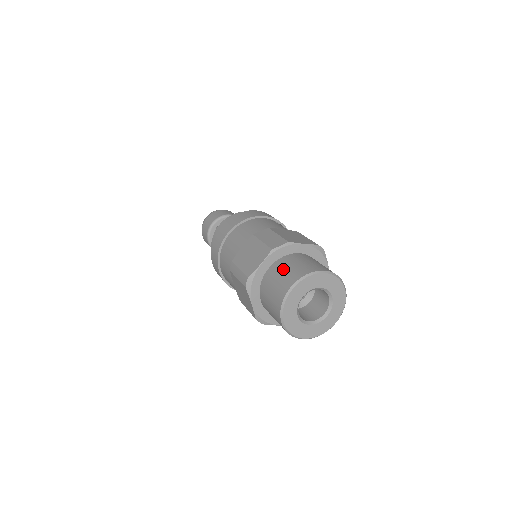
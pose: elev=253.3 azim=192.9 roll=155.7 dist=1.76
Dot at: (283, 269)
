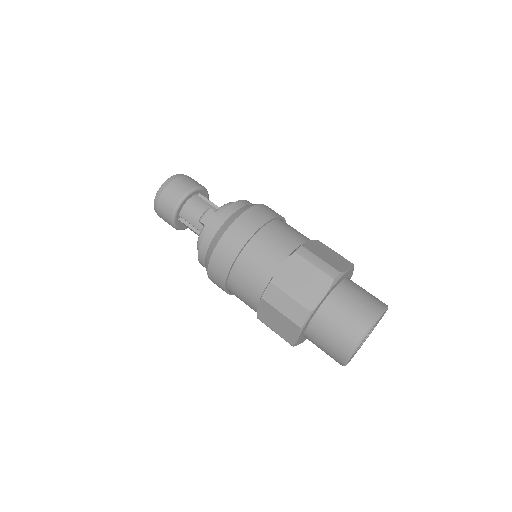
Dot at: (324, 339)
